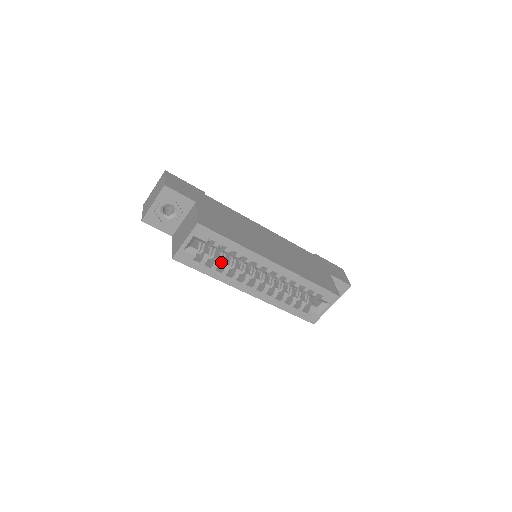
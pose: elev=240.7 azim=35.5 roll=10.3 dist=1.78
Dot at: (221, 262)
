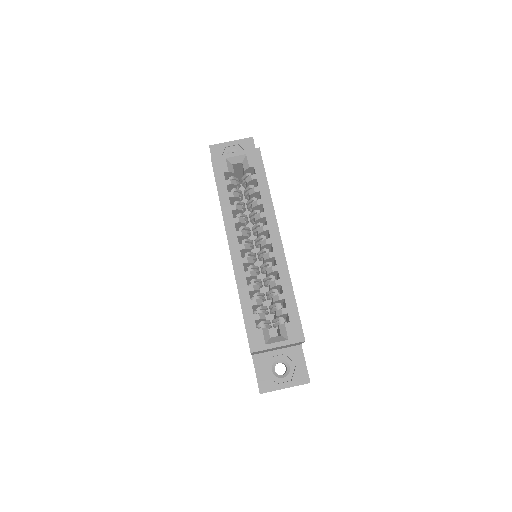
Dot at: occluded
